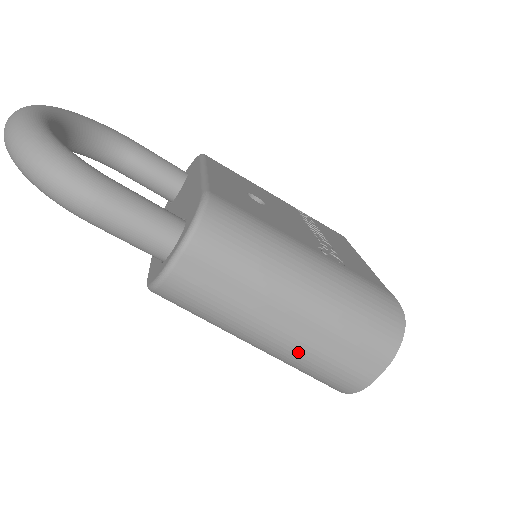
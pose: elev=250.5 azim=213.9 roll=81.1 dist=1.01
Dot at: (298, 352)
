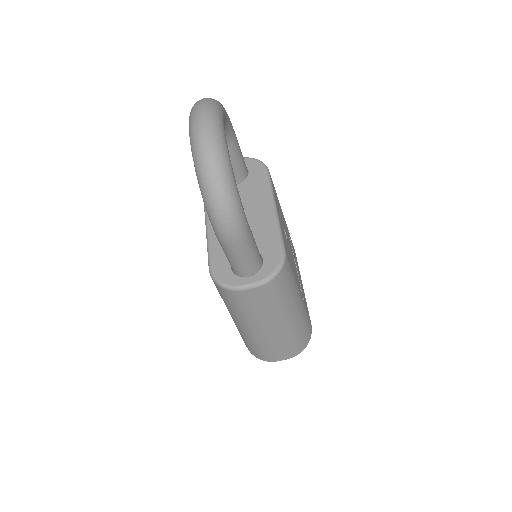
Dot at: (258, 339)
